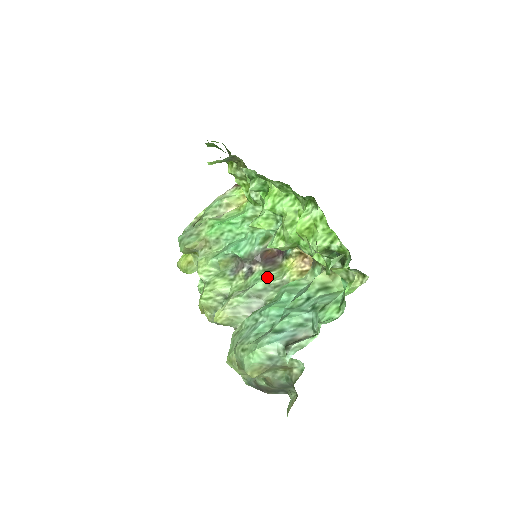
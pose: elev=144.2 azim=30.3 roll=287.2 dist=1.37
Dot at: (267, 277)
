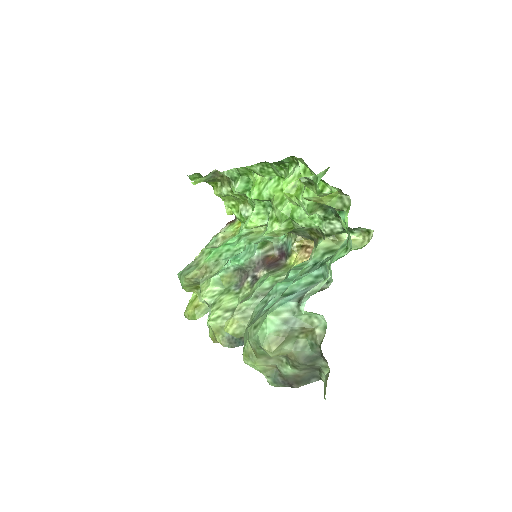
Dot at: (272, 275)
